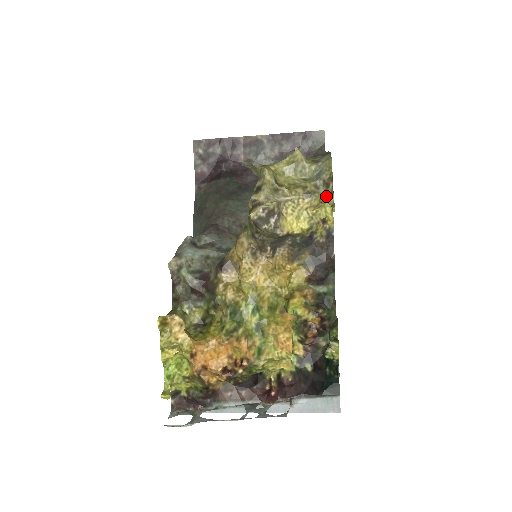
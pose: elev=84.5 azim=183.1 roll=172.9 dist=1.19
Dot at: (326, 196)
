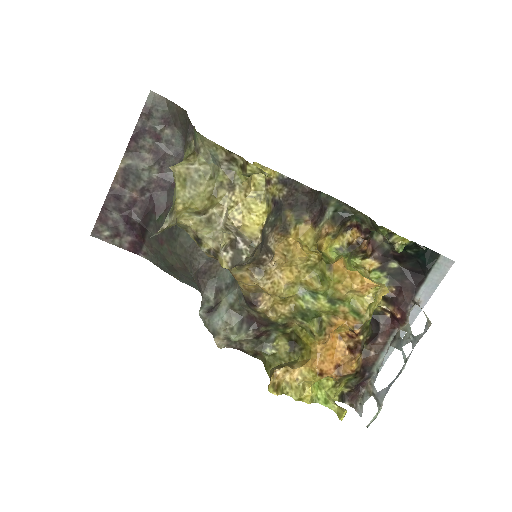
Dot at: (246, 171)
